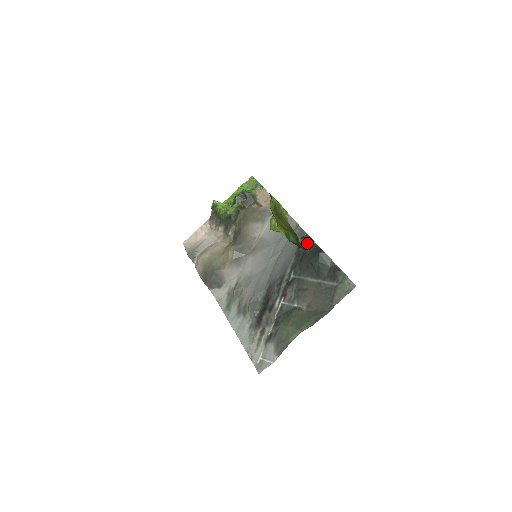
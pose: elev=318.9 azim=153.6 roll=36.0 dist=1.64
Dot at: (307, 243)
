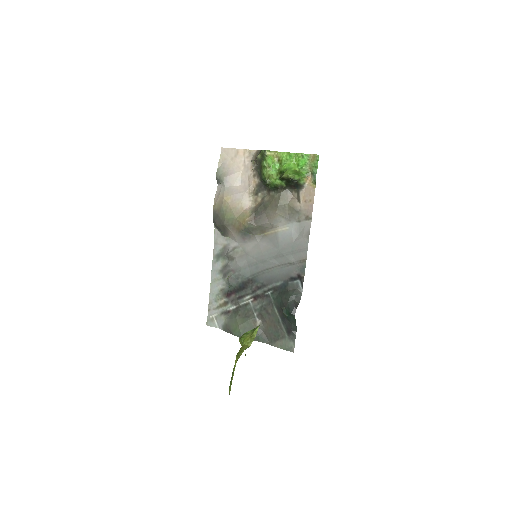
Dot at: (297, 284)
